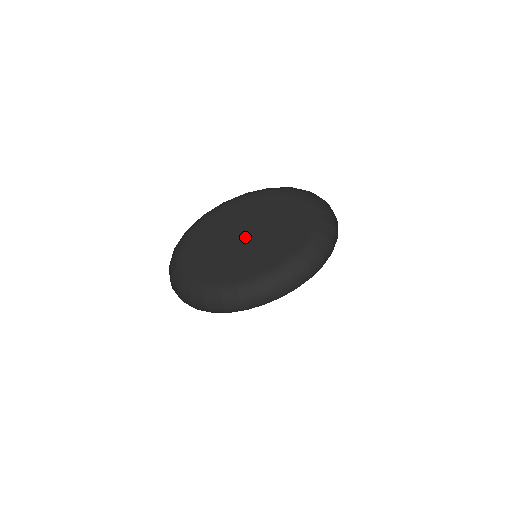
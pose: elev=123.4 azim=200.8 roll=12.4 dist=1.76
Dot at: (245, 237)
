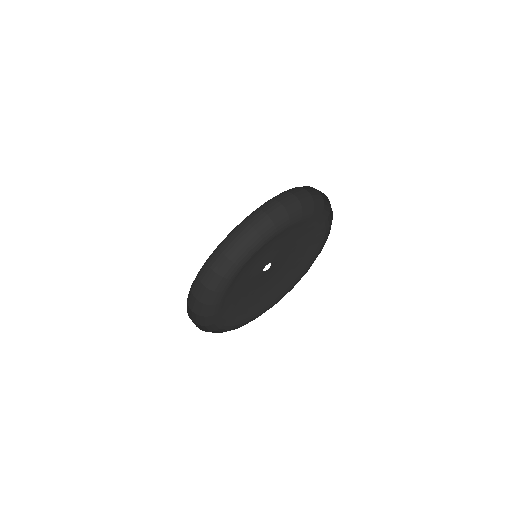
Dot at: occluded
